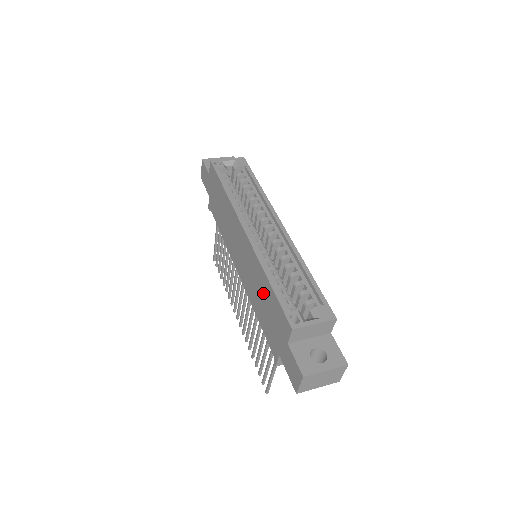
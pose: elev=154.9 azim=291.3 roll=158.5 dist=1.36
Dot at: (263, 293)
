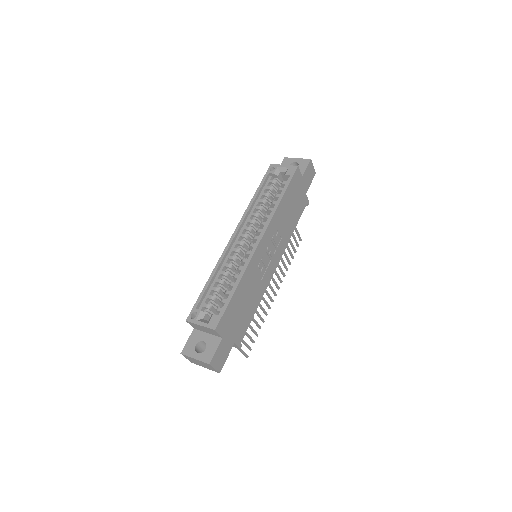
Dot at: occluded
